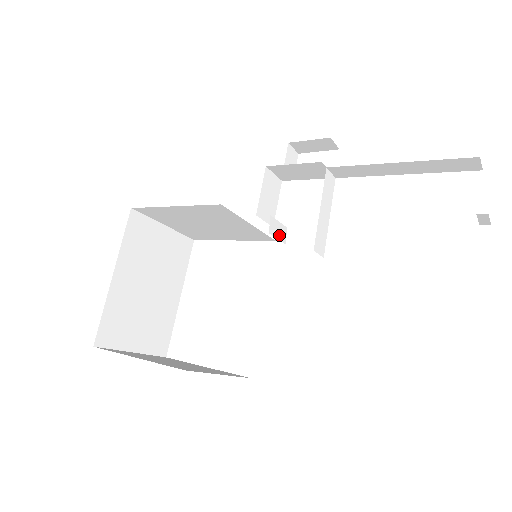
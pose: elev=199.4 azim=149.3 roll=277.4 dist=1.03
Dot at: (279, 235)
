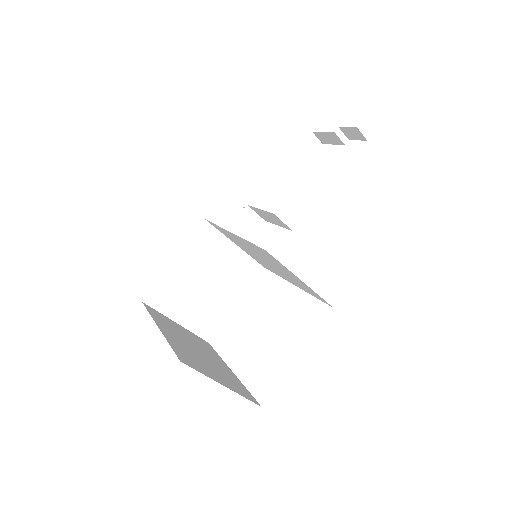
Dot at: occluded
